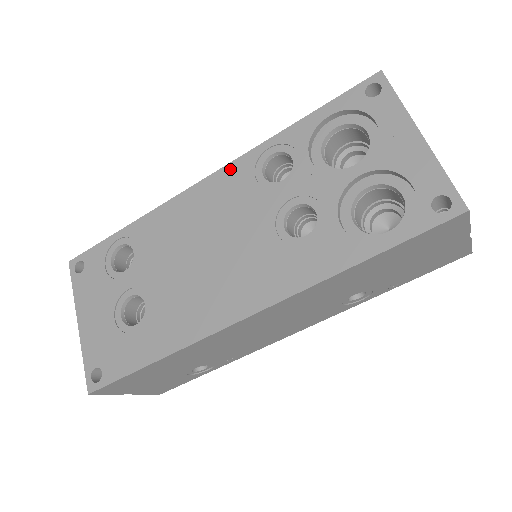
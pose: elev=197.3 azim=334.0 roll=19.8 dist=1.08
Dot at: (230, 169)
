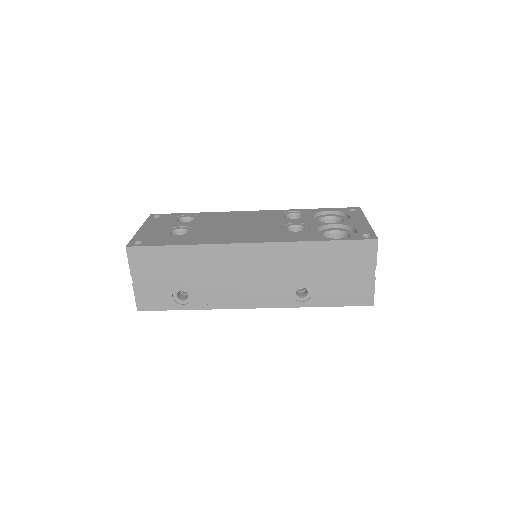
Dot at: (269, 211)
